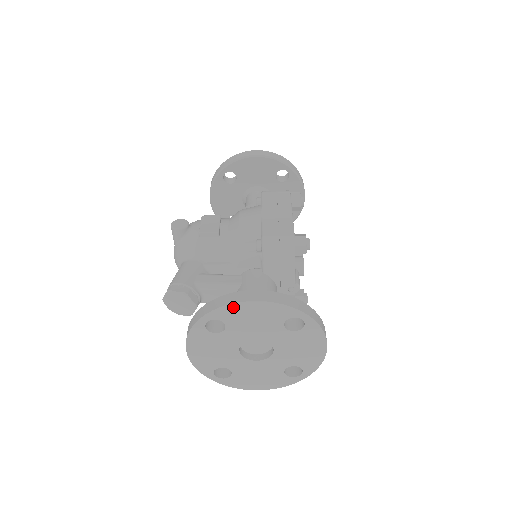
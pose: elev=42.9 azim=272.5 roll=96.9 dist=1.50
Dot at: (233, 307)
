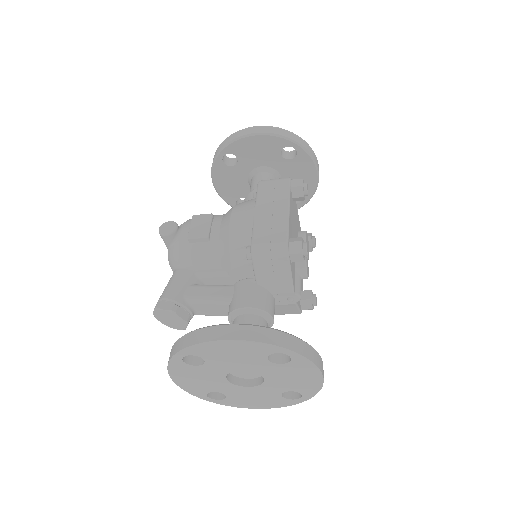
Dot at: (206, 345)
